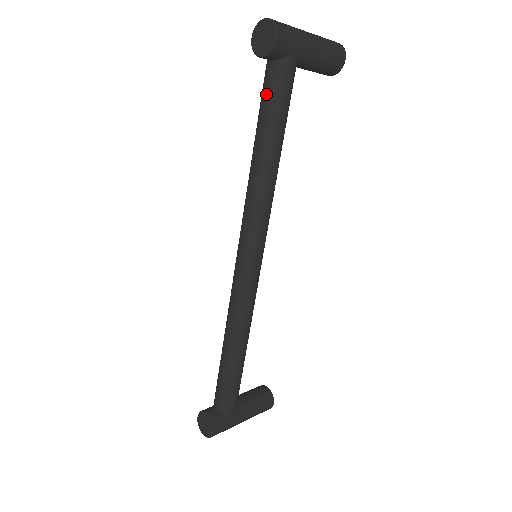
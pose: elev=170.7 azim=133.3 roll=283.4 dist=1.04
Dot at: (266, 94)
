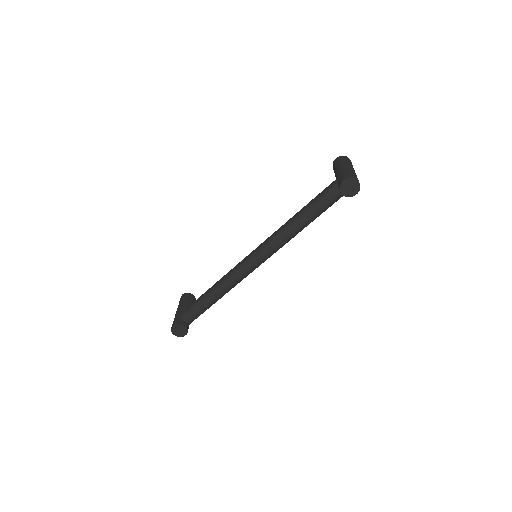
Dot at: (327, 203)
